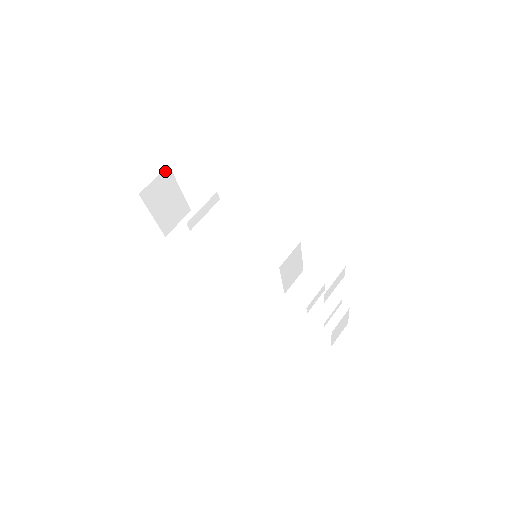
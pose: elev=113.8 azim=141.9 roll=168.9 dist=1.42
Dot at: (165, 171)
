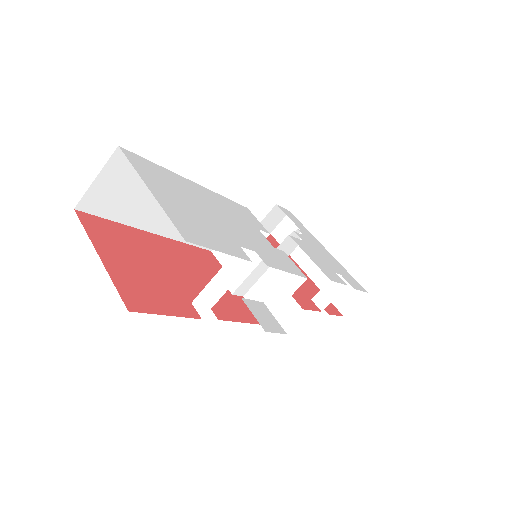
Dot at: occluded
